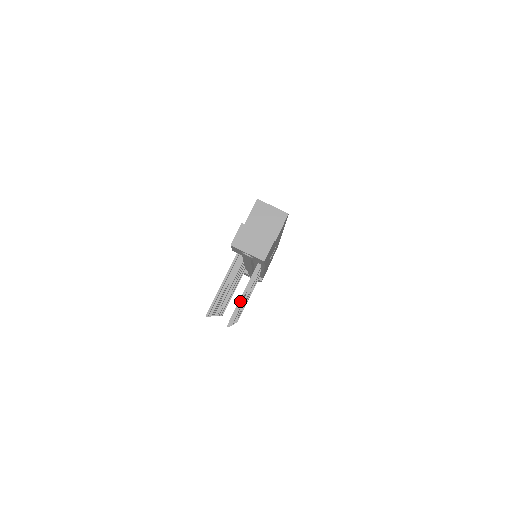
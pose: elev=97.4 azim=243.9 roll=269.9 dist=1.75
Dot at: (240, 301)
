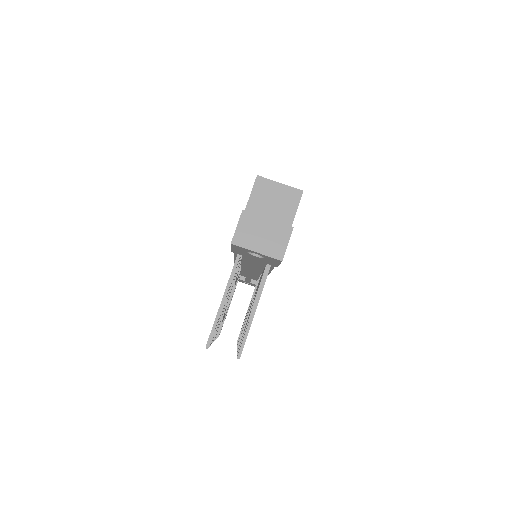
Dot at: (251, 320)
